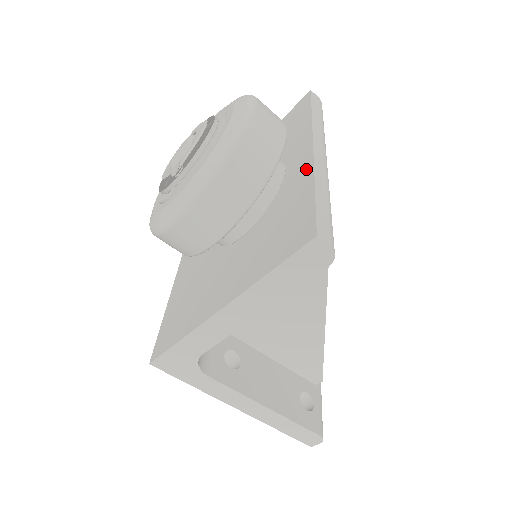
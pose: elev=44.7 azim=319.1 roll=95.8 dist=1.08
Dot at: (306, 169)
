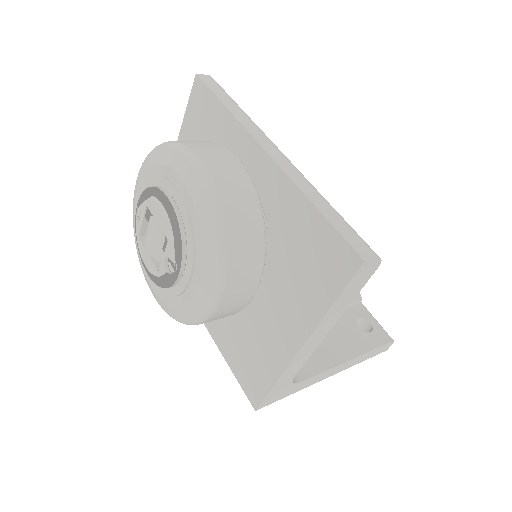
Dot at: (282, 183)
